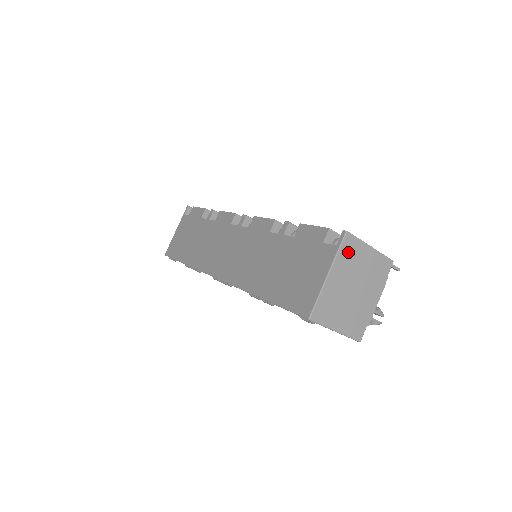
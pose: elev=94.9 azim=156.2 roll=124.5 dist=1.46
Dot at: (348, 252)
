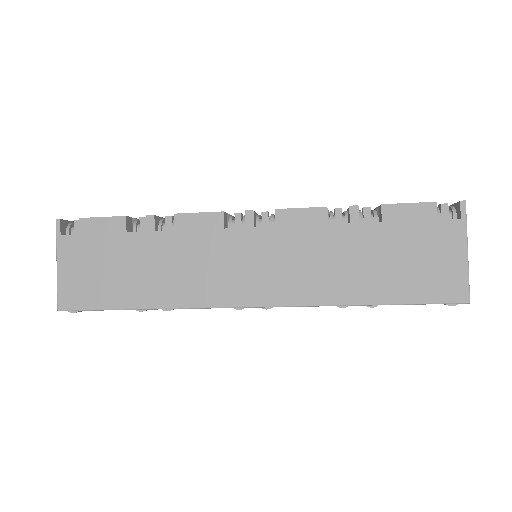
Dot at: occluded
